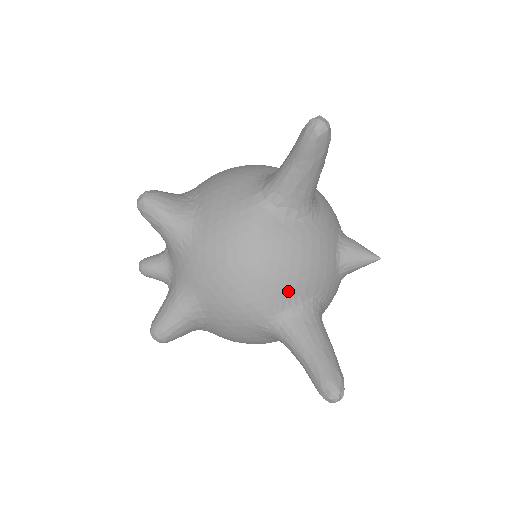
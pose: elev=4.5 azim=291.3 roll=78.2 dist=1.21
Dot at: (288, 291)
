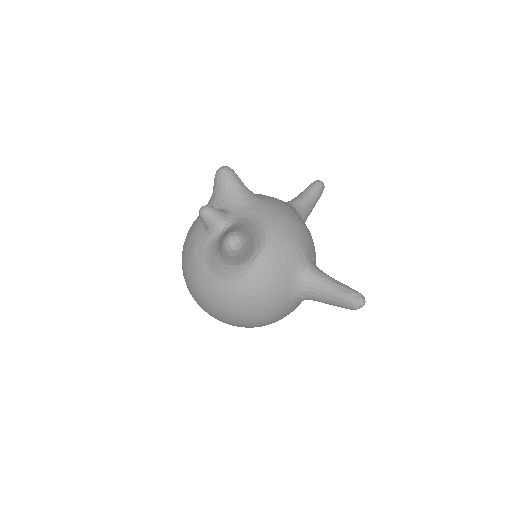
Dot at: (312, 250)
